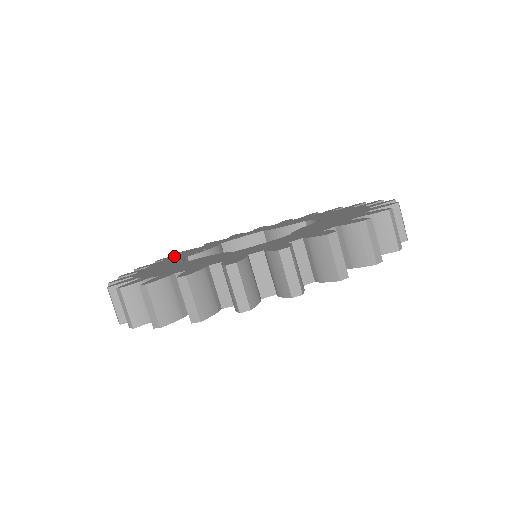
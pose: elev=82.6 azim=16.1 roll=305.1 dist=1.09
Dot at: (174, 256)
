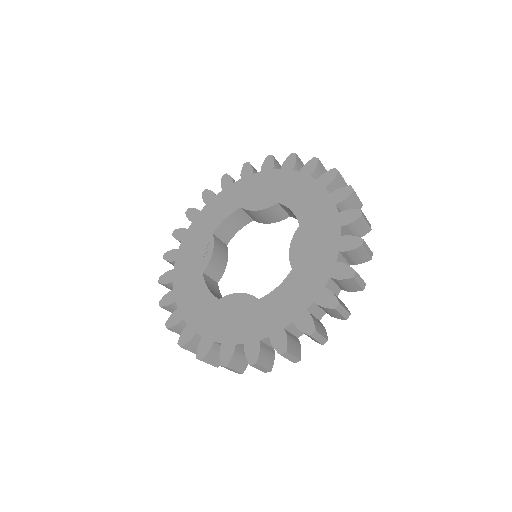
Dot at: (179, 254)
